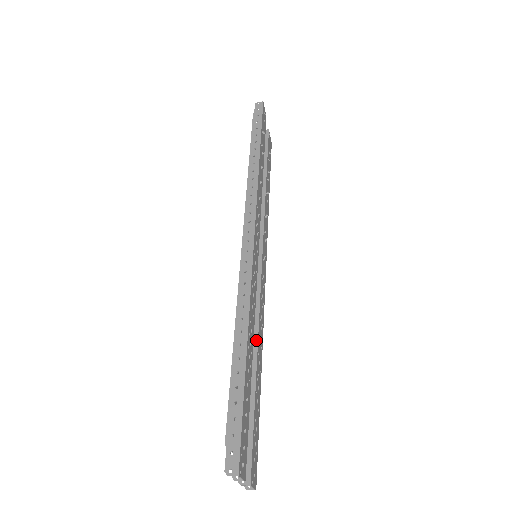
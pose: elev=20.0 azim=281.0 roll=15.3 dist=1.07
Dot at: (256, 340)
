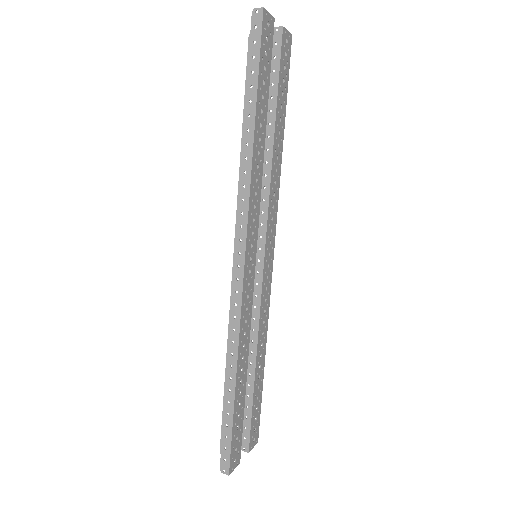
Dot at: (256, 342)
